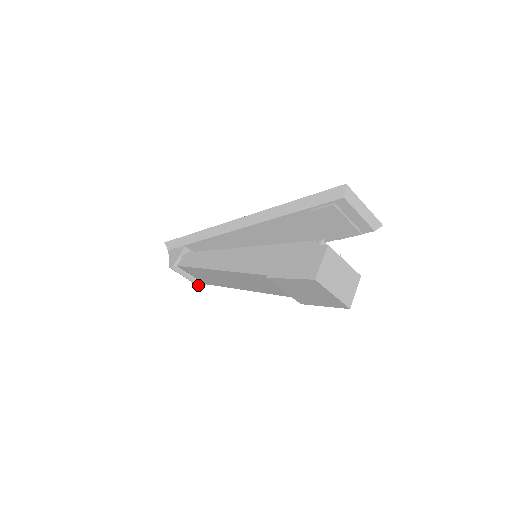
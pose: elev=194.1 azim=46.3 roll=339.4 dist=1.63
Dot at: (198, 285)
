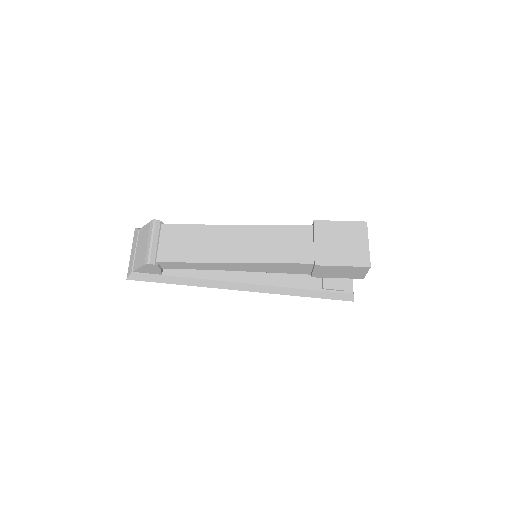
Dot at: (151, 257)
